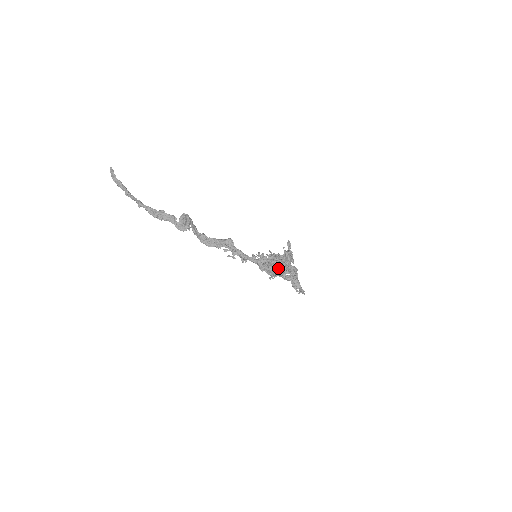
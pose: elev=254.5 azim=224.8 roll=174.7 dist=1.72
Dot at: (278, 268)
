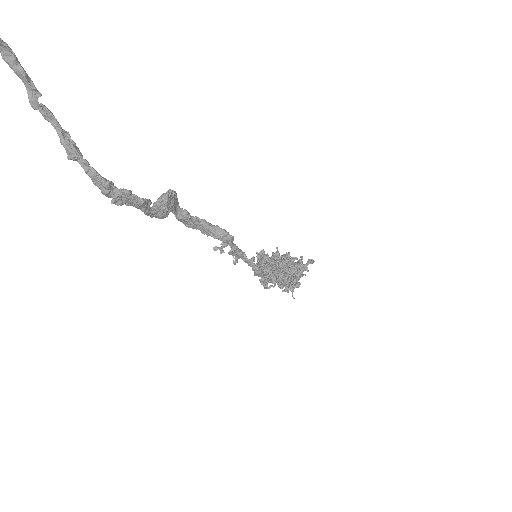
Dot at: occluded
